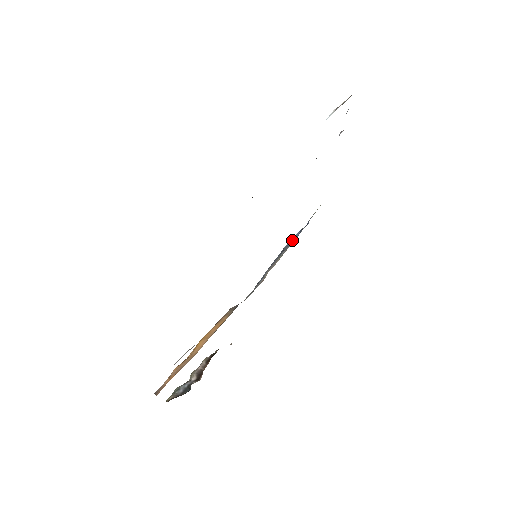
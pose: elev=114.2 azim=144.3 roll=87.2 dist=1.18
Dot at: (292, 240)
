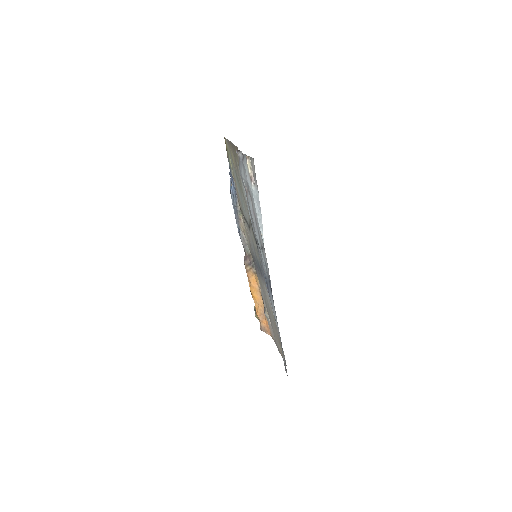
Dot at: (233, 196)
